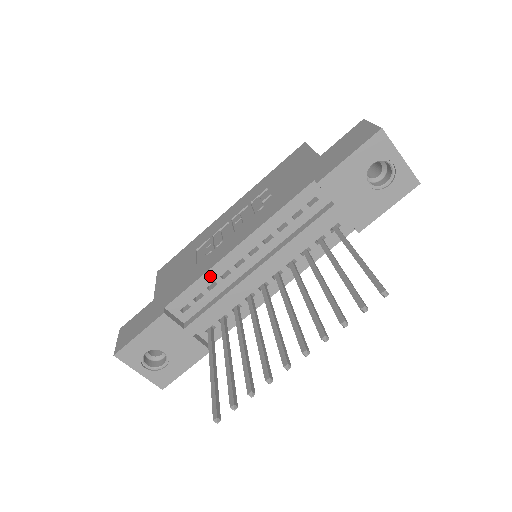
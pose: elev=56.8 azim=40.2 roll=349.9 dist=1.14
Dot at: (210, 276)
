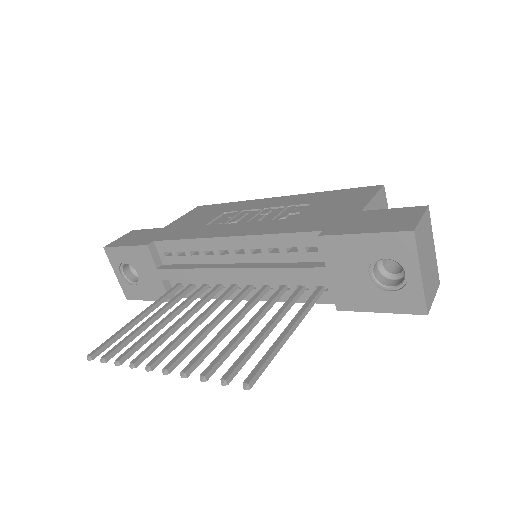
Dot at: (196, 244)
